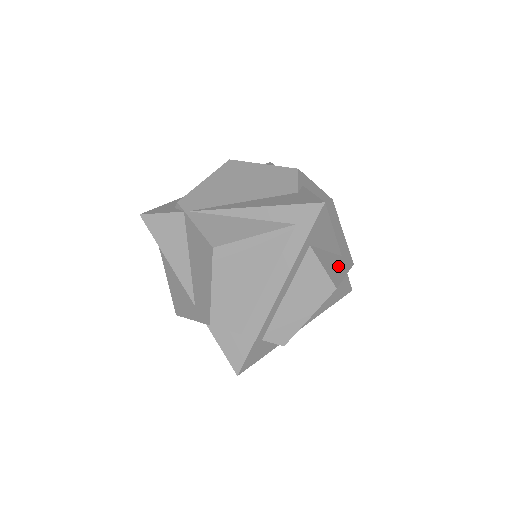
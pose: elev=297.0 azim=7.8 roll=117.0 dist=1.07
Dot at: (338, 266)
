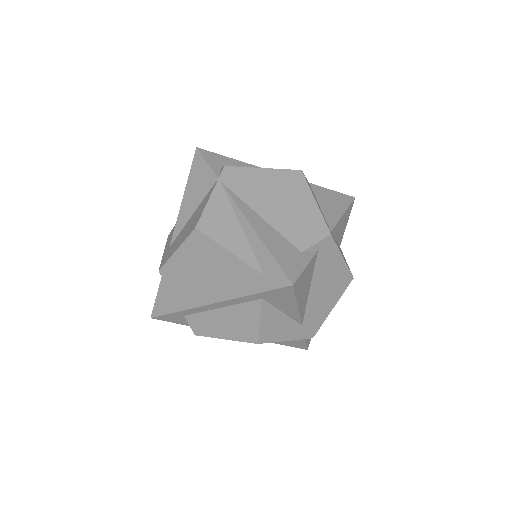
Dot at: (285, 330)
